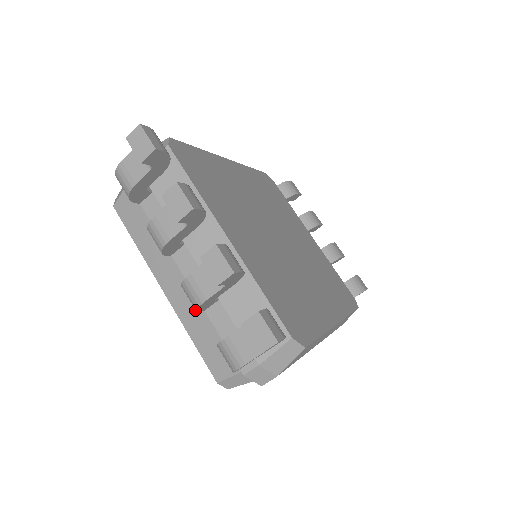
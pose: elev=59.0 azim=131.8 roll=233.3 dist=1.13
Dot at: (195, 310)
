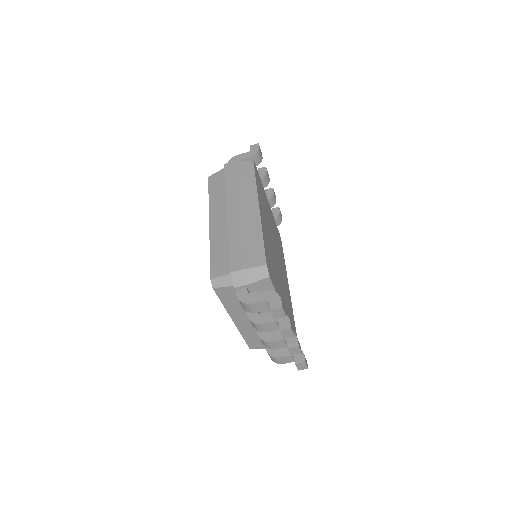
Dot at: (252, 331)
